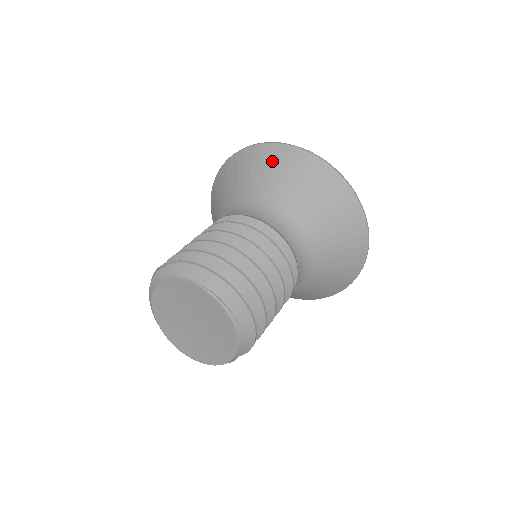
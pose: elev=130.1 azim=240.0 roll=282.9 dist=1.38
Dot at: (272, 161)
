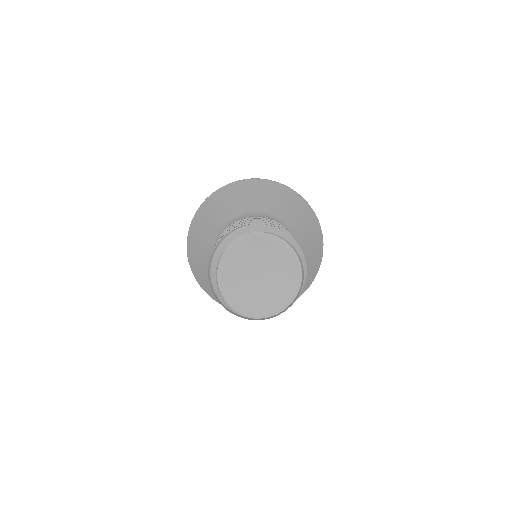
Dot at: (238, 191)
